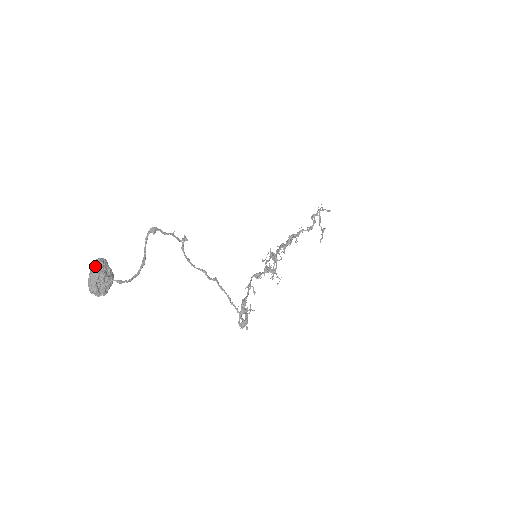
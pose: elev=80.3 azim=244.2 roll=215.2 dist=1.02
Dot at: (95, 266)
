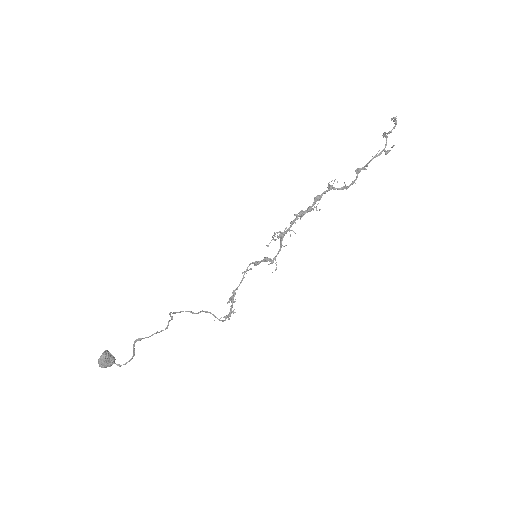
Dot at: (101, 361)
